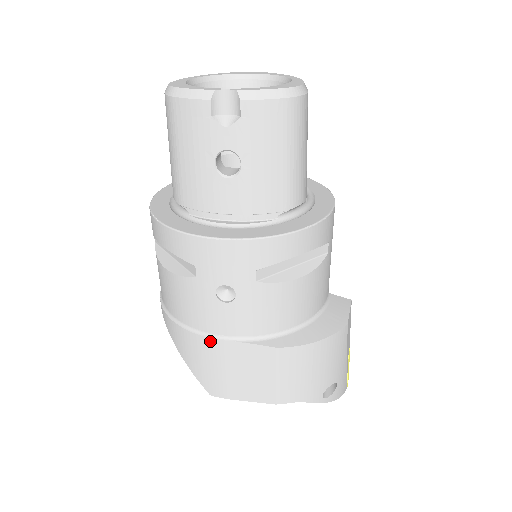
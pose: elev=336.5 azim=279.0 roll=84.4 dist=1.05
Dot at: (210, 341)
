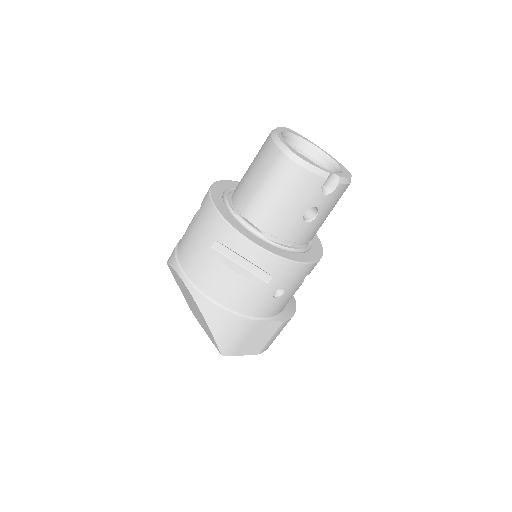
Dot at: (249, 321)
